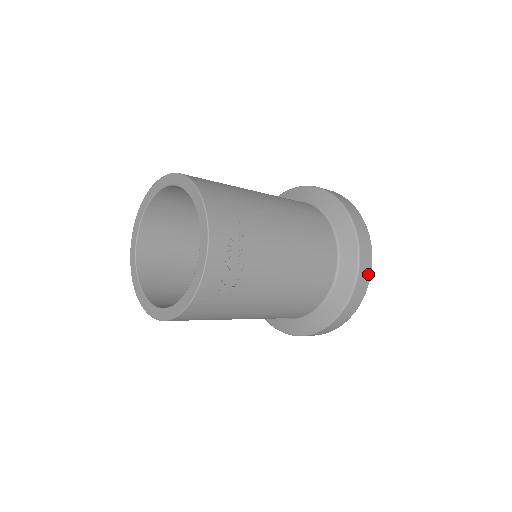
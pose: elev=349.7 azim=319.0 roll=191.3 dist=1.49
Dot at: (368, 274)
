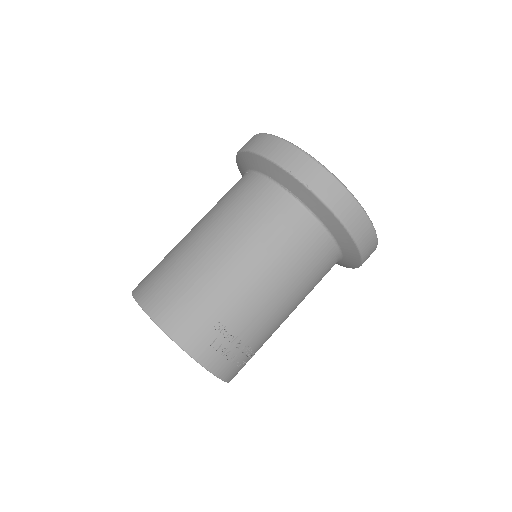
Dot at: (370, 232)
